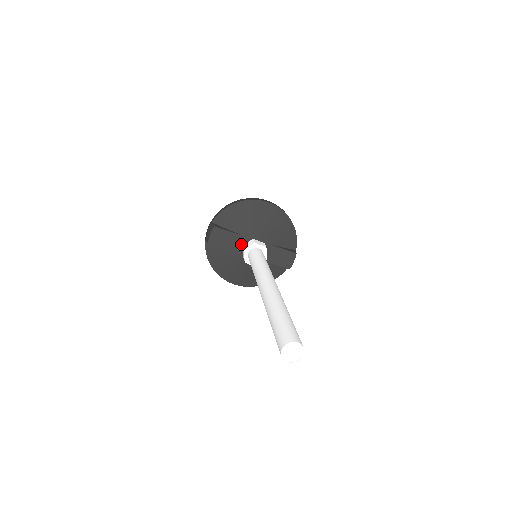
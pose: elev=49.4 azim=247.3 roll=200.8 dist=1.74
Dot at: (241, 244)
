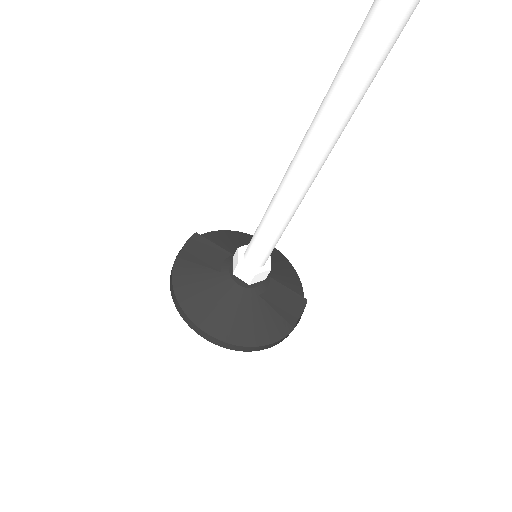
Dot at: (230, 262)
